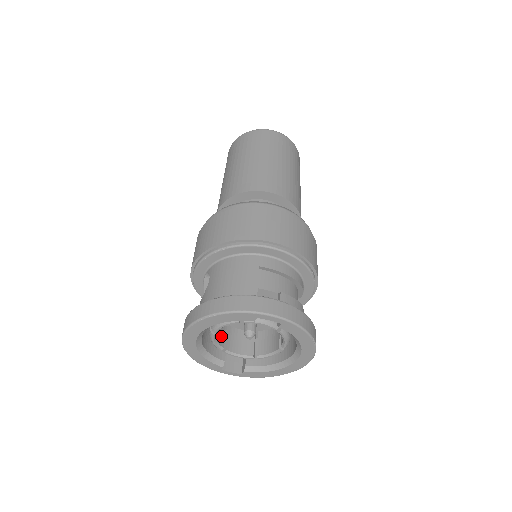
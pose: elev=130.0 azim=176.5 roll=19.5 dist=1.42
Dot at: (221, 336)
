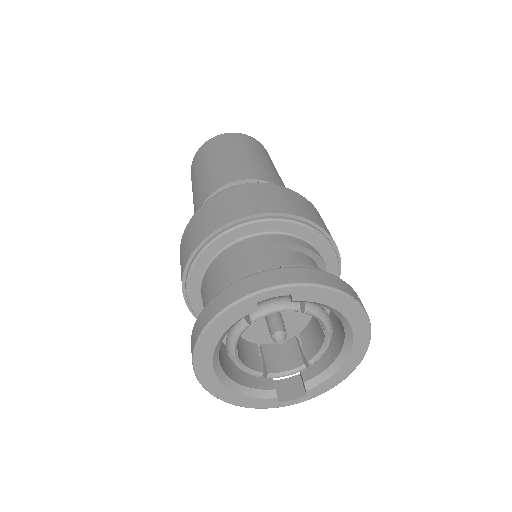
Dot at: (253, 360)
